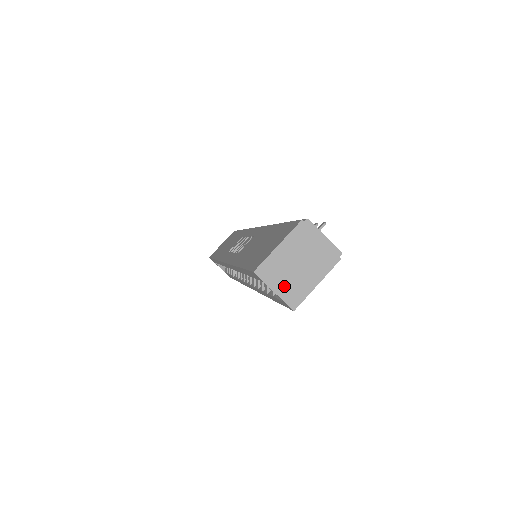
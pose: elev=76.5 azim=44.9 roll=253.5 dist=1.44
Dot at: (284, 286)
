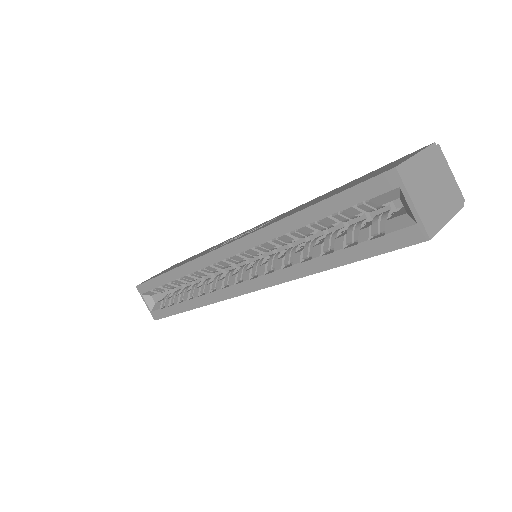
Dot at: (422, 203)
